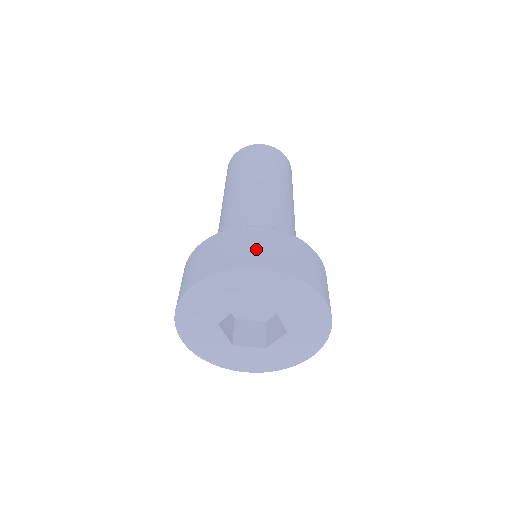
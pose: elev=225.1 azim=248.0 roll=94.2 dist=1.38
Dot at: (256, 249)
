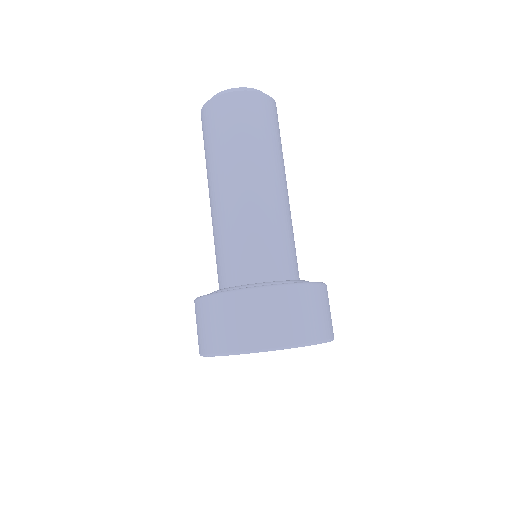
Dot at: (290, 319)
